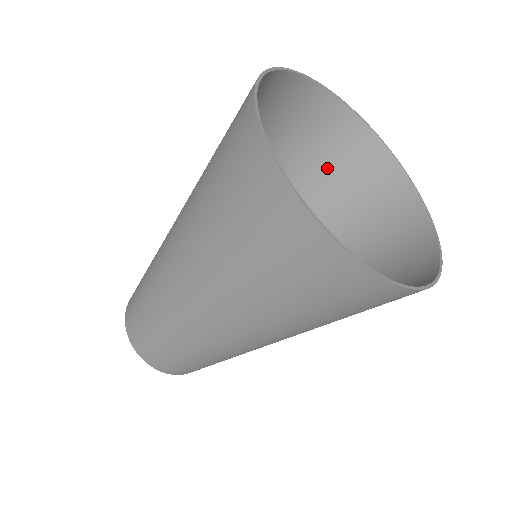
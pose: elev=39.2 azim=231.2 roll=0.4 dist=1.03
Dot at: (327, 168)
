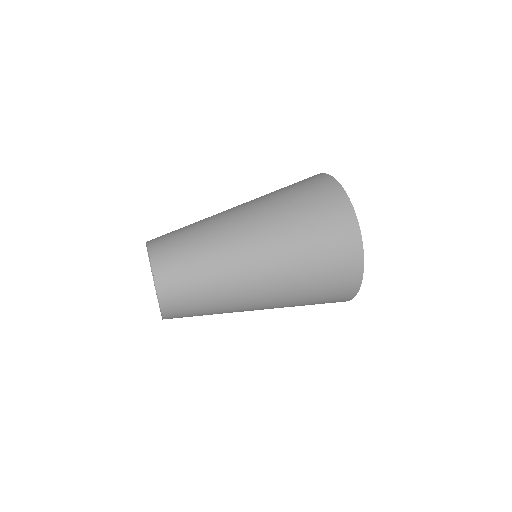
Dot at: occluded
